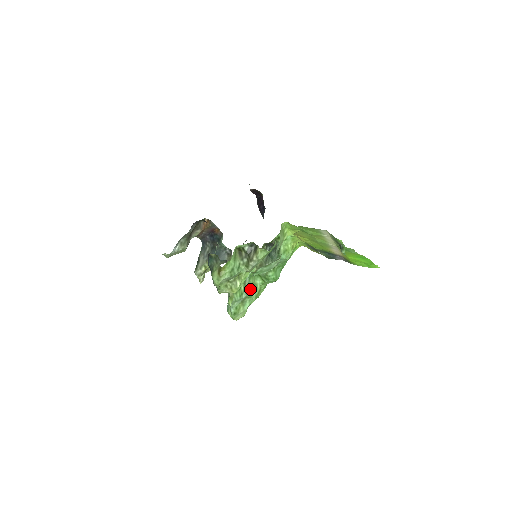
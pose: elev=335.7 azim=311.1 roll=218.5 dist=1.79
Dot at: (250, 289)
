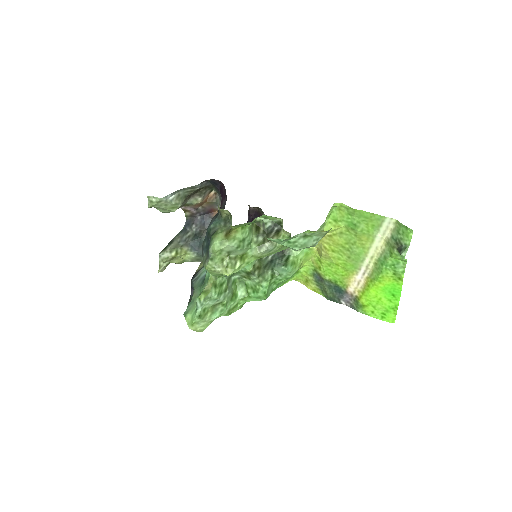
Dot at: (229, 295)
